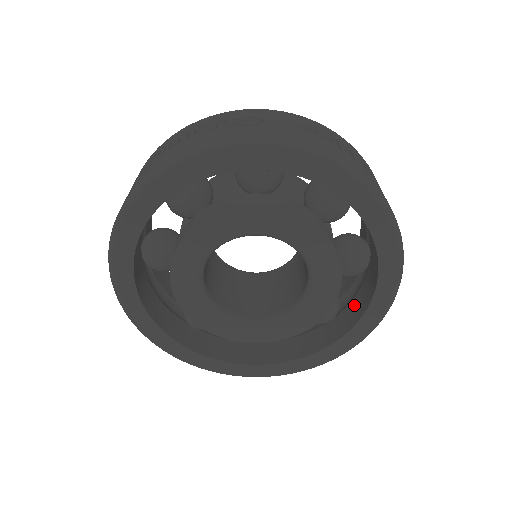
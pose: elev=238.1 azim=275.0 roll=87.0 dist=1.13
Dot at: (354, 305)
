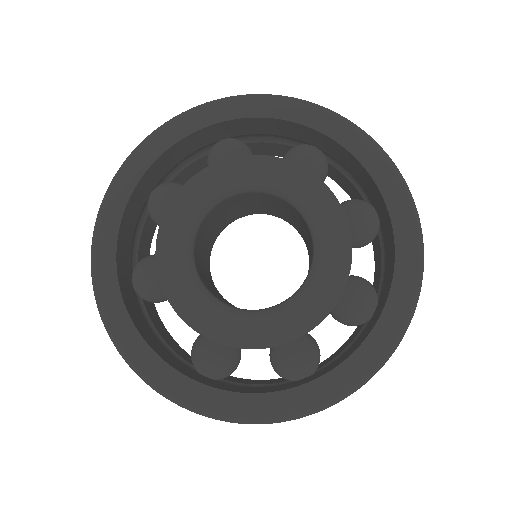
Dot at: (387, 271)
